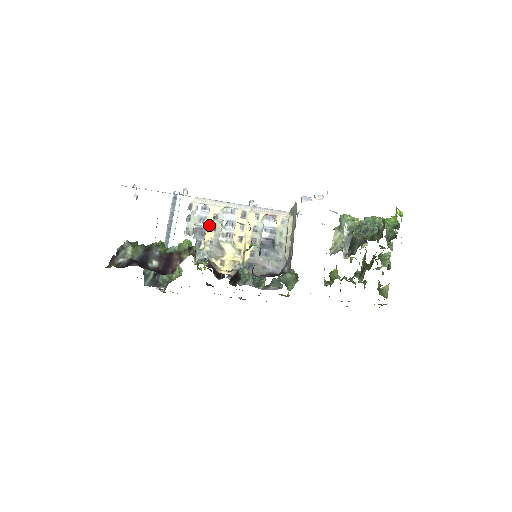
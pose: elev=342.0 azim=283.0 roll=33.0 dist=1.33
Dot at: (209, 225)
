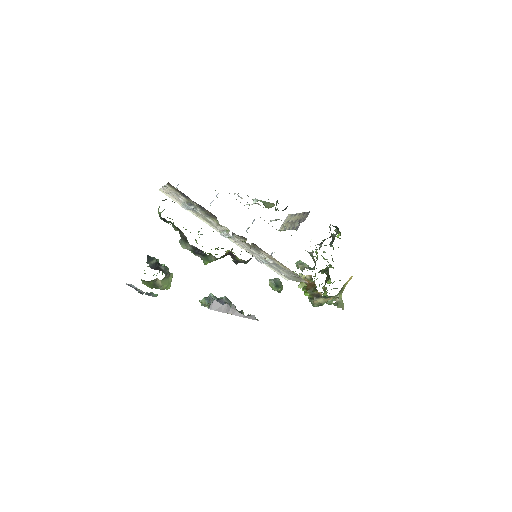
Dot at: occluded
